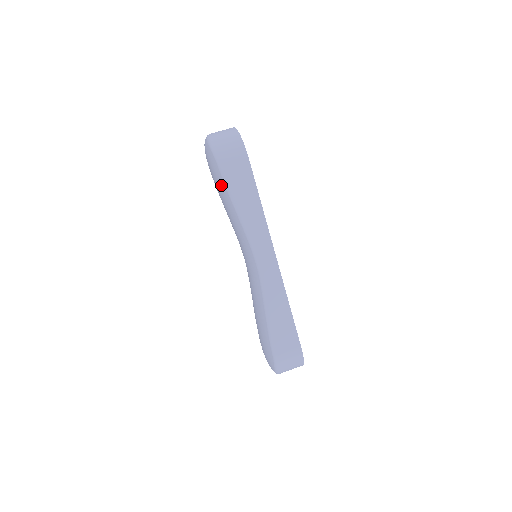
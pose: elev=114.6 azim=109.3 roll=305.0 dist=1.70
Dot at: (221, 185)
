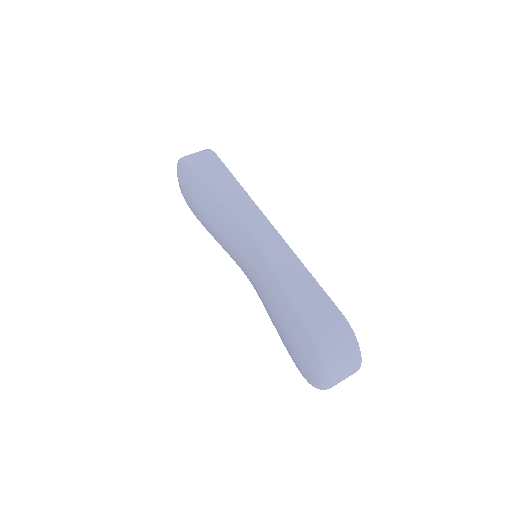
Dot at: (197, 186)
